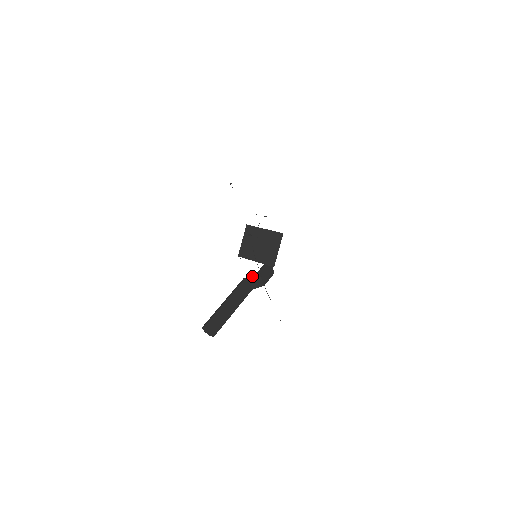
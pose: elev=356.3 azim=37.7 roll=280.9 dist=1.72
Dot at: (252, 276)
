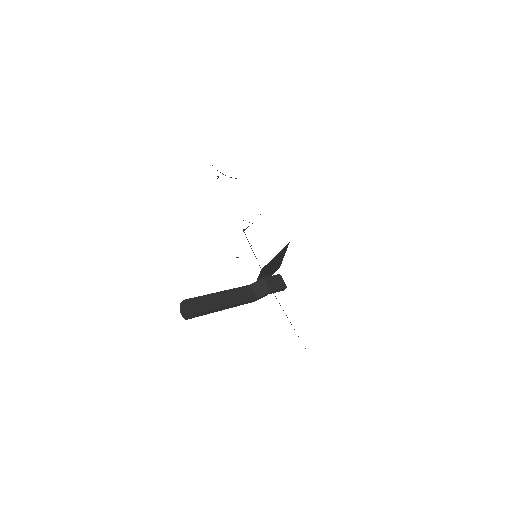
Dot at: (255, 283)
